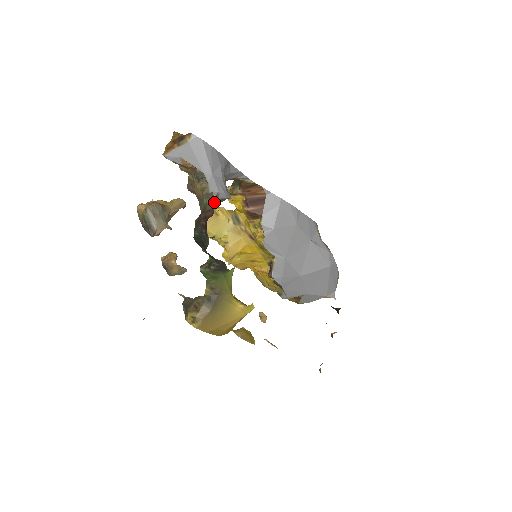
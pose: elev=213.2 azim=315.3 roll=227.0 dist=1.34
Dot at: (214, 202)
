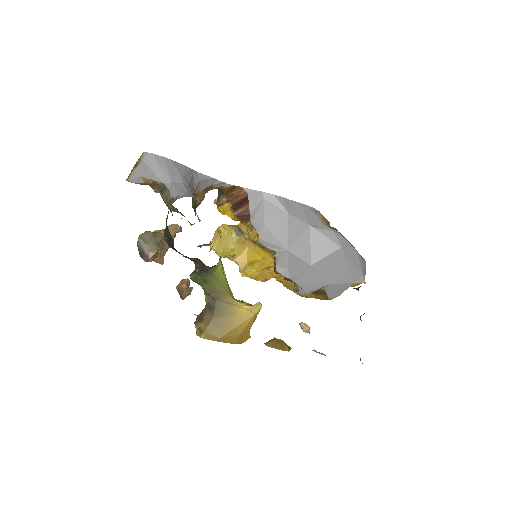
Dot at: occluded
